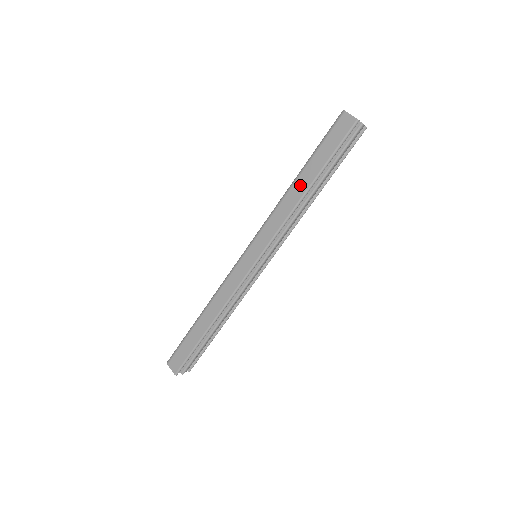
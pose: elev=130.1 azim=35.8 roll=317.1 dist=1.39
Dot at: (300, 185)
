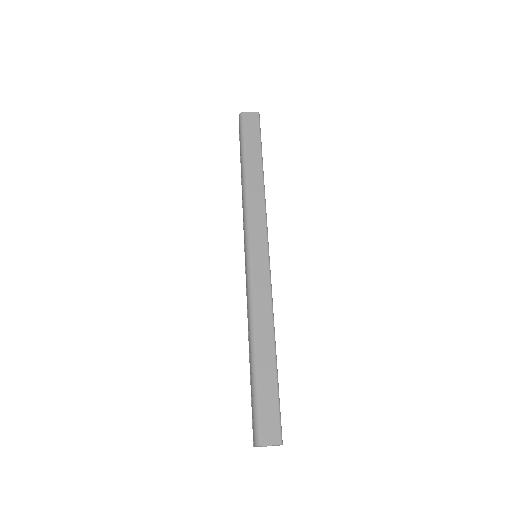
Dot at: (254, 172)
